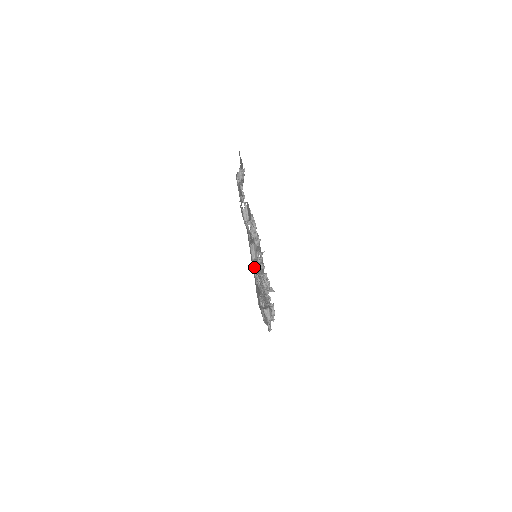
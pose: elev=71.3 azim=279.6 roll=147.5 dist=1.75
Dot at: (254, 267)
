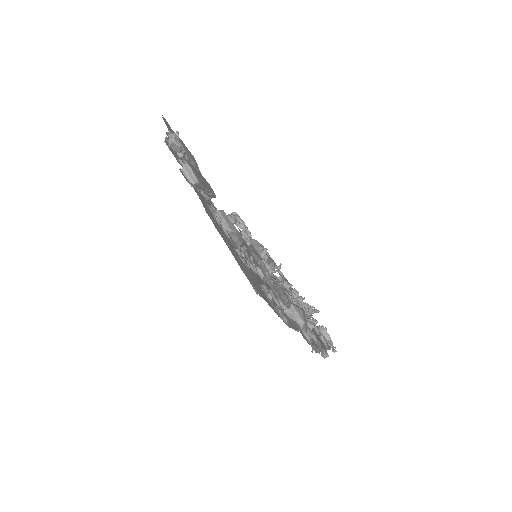
Dot at: (246, 257)
